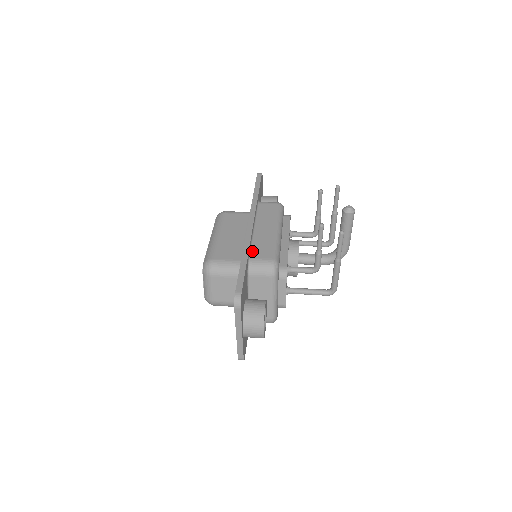
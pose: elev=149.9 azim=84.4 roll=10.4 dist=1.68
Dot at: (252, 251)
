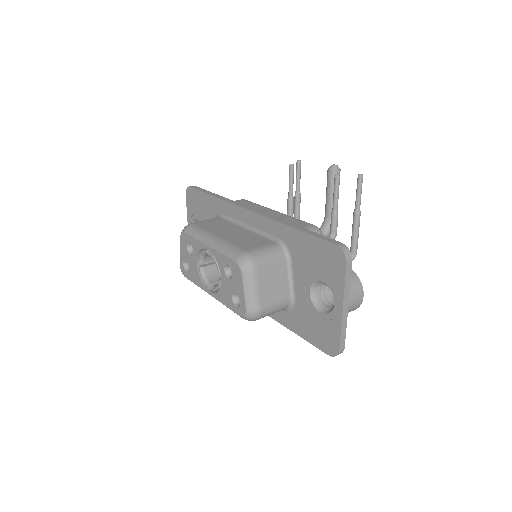
Dot at: occluded
